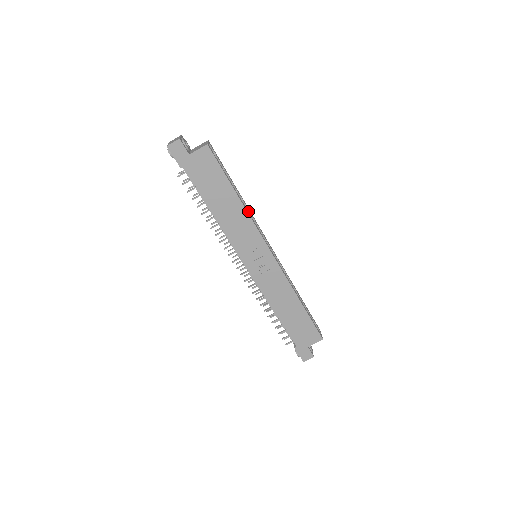
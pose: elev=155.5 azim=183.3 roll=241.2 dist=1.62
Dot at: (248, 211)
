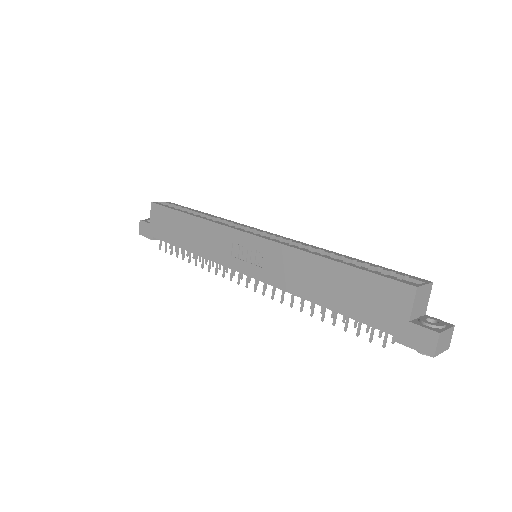
Dot at: (221, 221)
